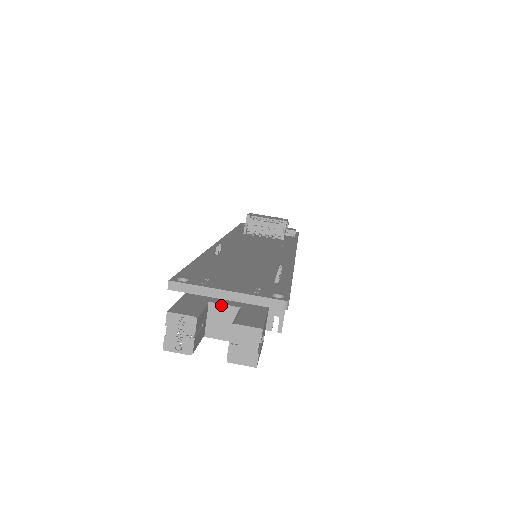
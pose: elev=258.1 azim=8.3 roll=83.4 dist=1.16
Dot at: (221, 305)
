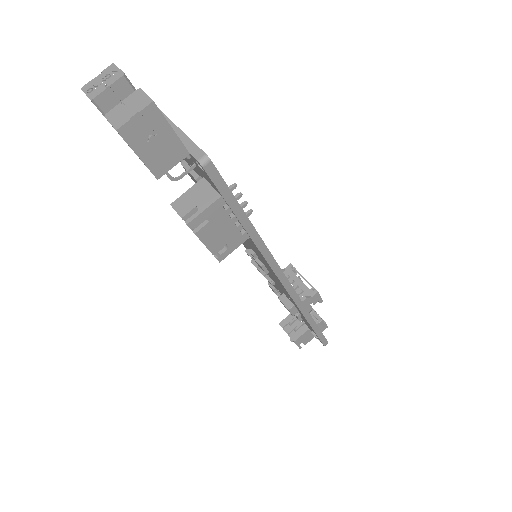
Dot at: occluded
